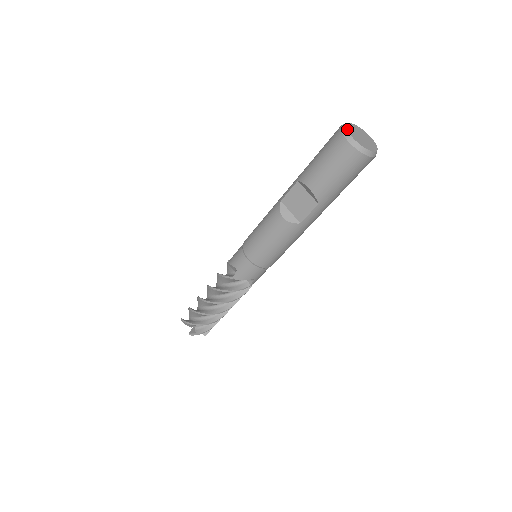
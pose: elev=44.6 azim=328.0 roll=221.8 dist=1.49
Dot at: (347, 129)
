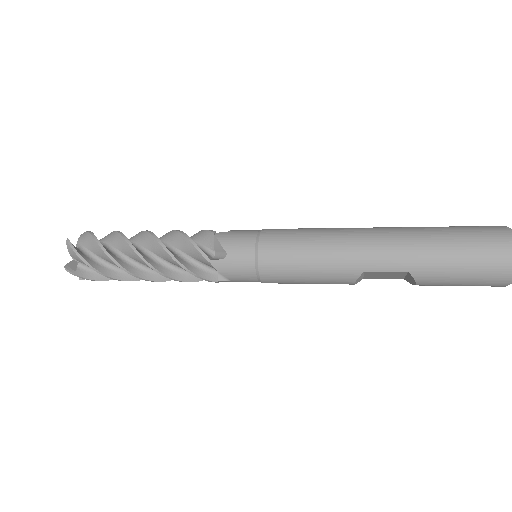
Dot at: out of frame
